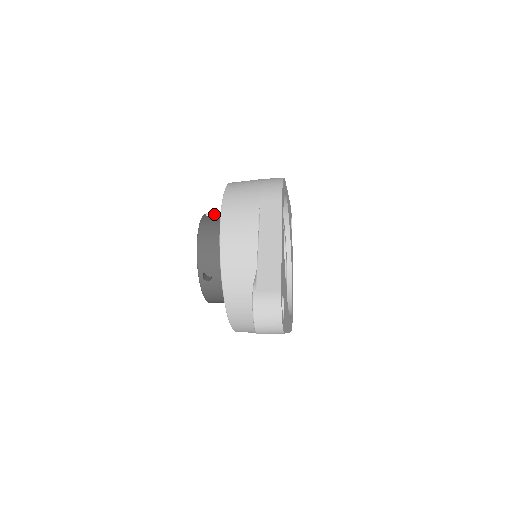
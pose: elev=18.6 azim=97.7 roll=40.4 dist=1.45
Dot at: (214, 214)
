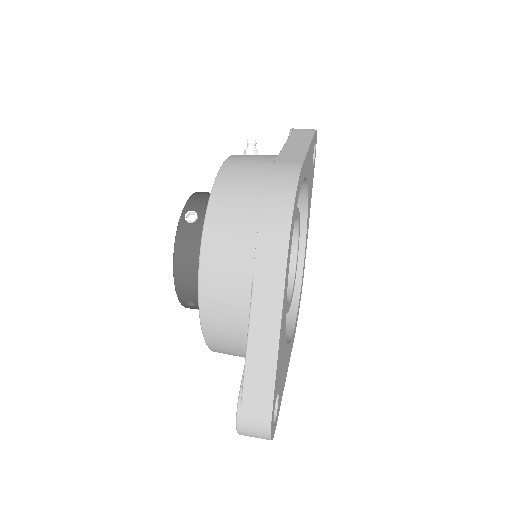
Dot at: (196, 219)
